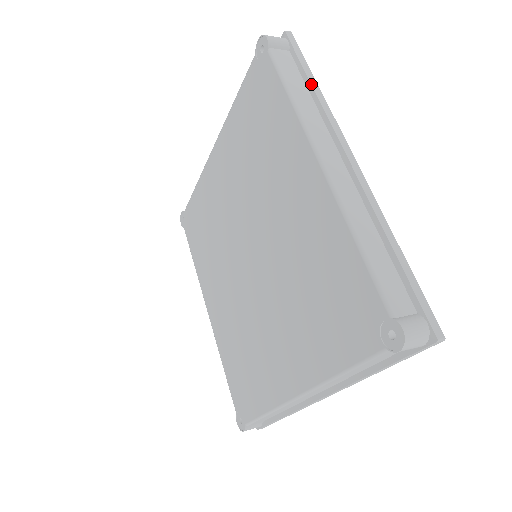
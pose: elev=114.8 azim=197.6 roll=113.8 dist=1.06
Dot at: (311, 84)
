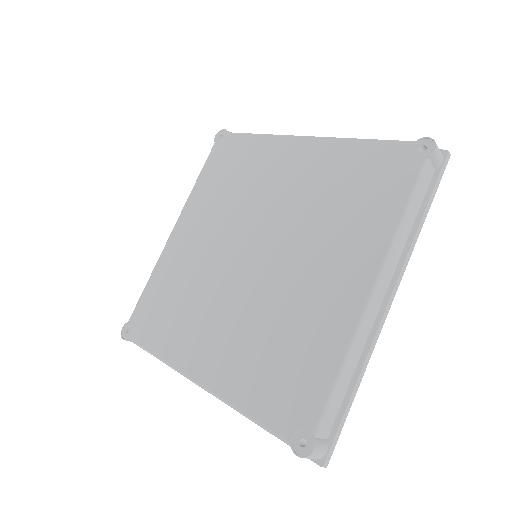
Dot at: occluded
